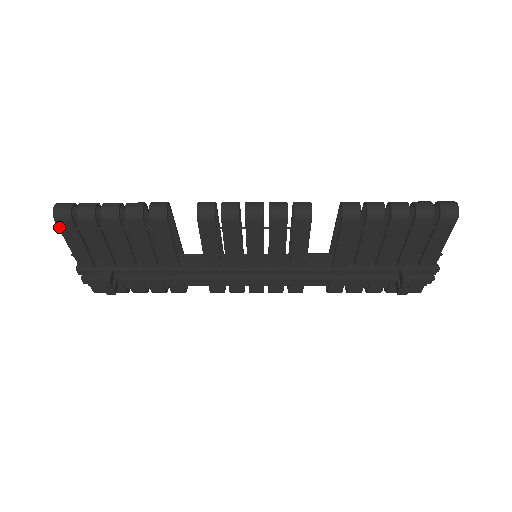
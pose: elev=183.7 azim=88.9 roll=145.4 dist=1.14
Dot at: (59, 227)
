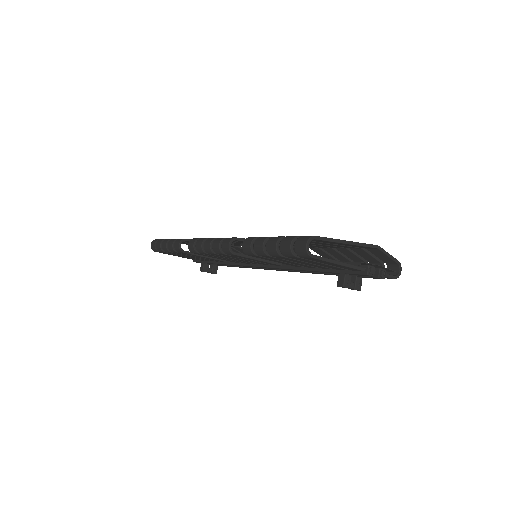
Dot at: occluded
